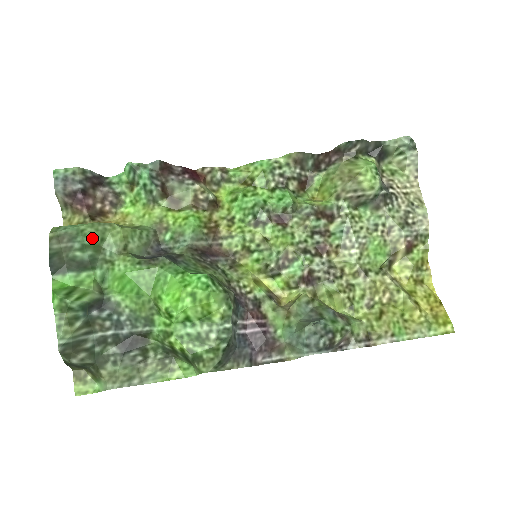
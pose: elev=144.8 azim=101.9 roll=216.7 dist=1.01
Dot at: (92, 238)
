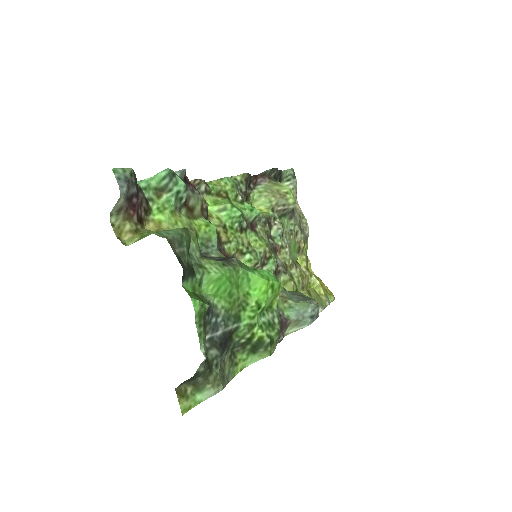
Dot at: (187, 243)
